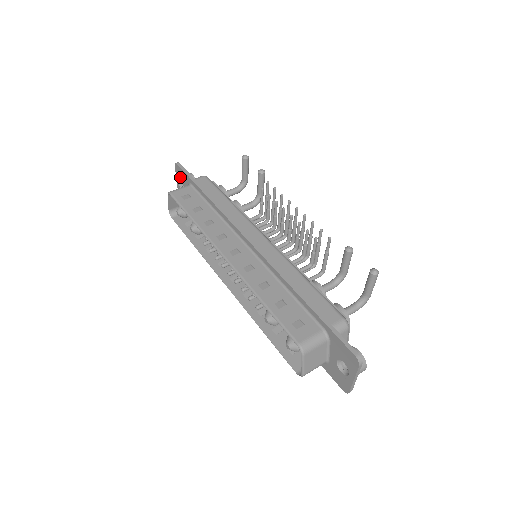
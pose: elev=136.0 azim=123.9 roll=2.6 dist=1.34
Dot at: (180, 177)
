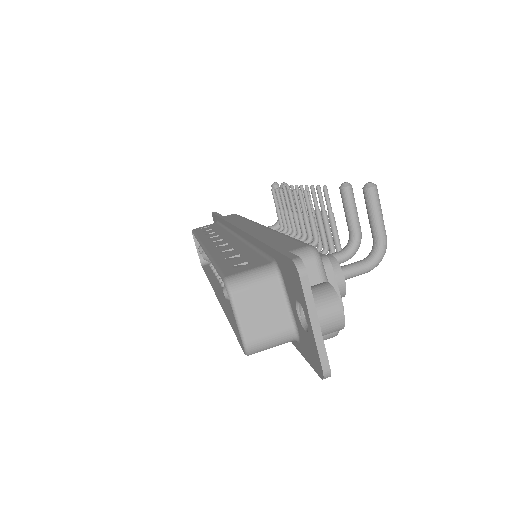
Dot at: occluded
